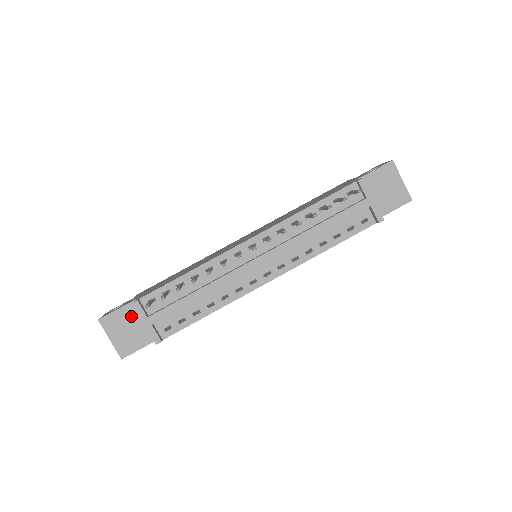
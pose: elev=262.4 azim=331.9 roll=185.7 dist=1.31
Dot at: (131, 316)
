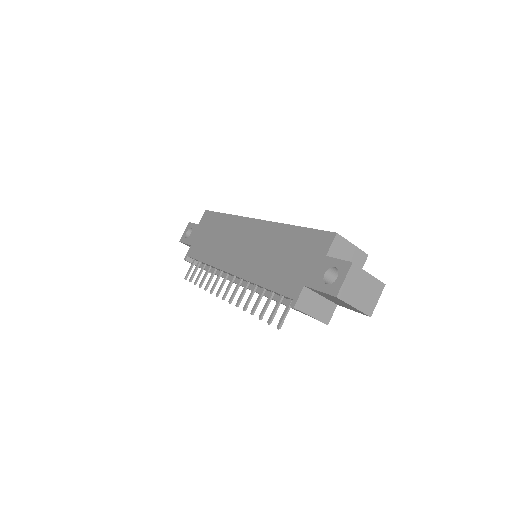
Dot at: occluded
